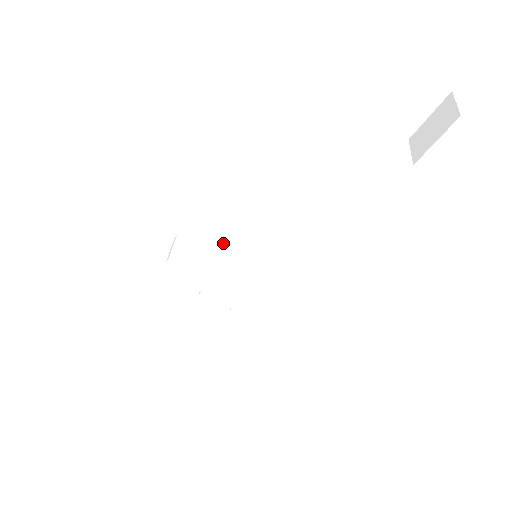
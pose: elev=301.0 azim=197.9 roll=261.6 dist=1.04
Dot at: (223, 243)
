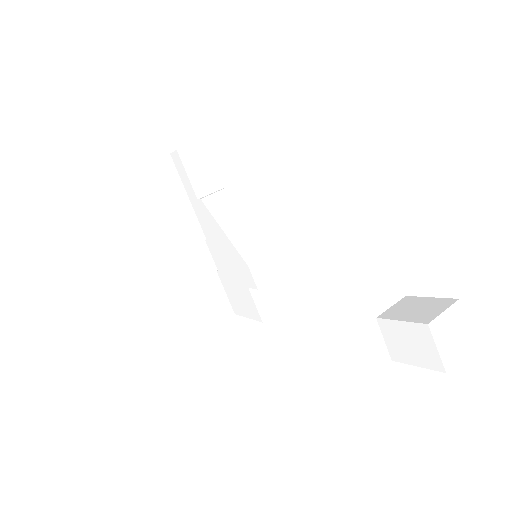
Dot at: (246, 225)
